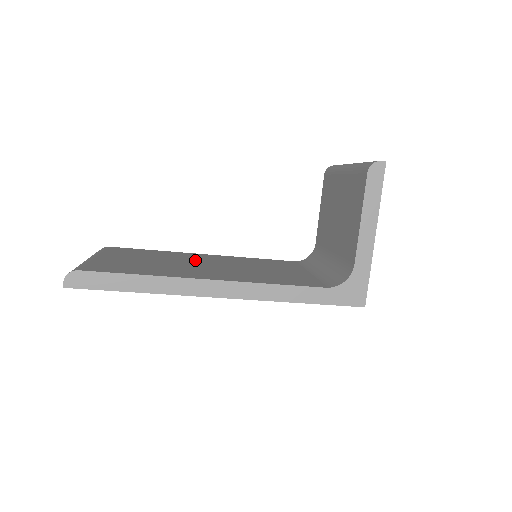
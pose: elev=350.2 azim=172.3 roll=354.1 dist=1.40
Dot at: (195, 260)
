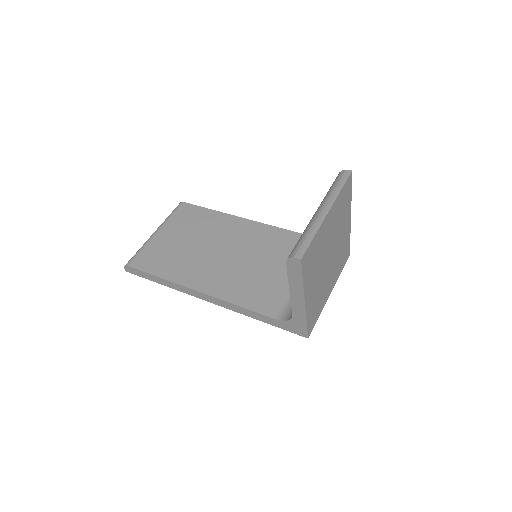
Dot at: (224, 239)
